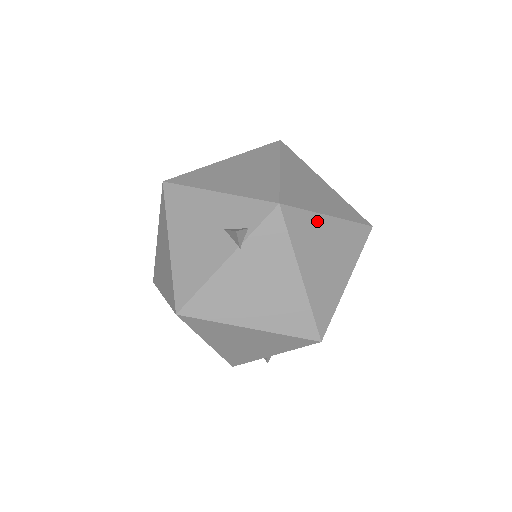
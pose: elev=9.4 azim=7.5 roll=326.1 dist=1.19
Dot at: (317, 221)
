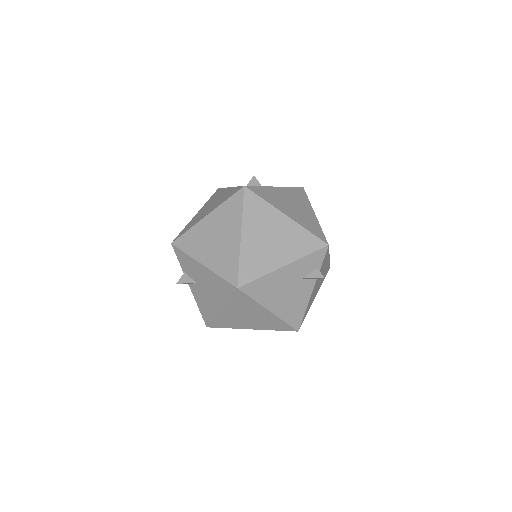
Dot at: occluded
